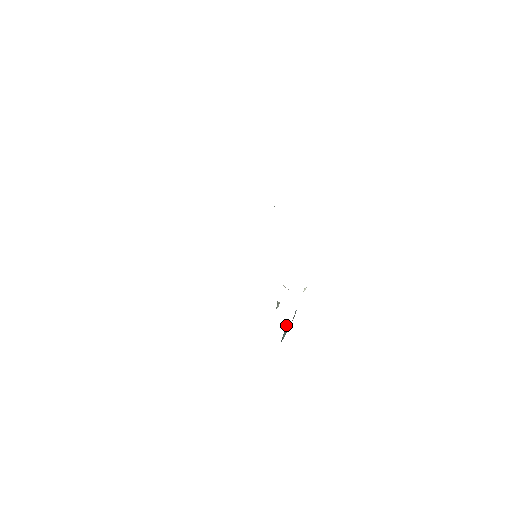
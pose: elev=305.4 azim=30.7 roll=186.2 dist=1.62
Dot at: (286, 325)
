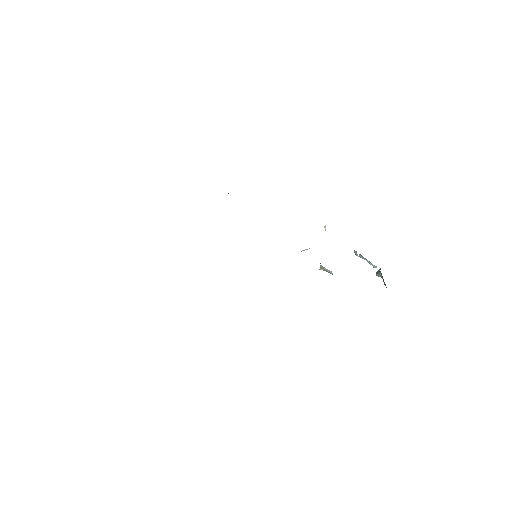
Dot at: (376, 272)
